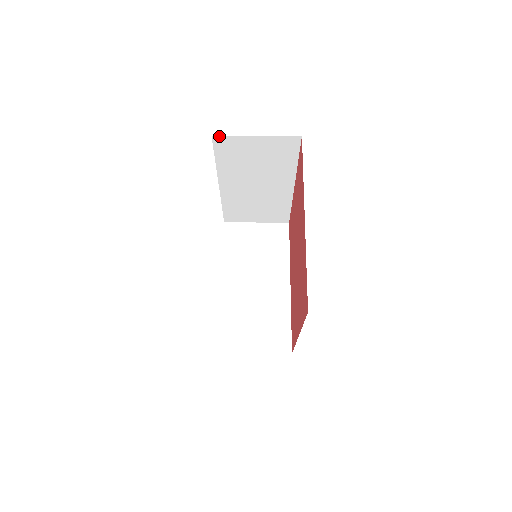
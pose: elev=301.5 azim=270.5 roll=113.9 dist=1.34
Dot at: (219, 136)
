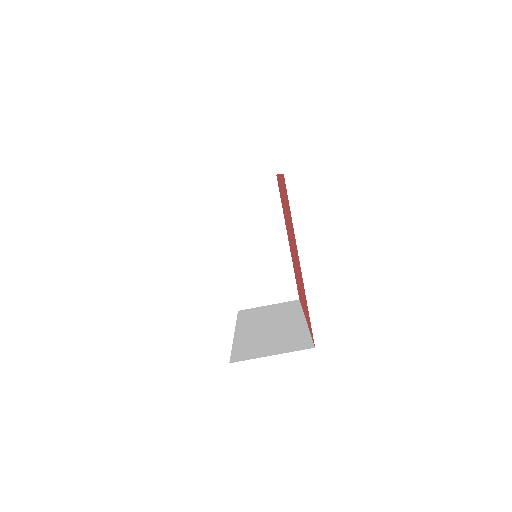
Dot at: occluded
